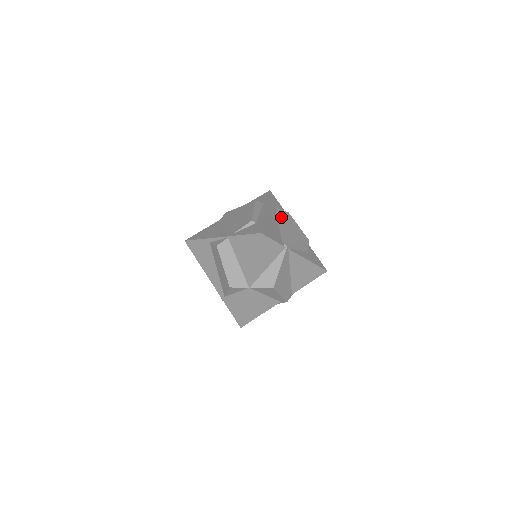
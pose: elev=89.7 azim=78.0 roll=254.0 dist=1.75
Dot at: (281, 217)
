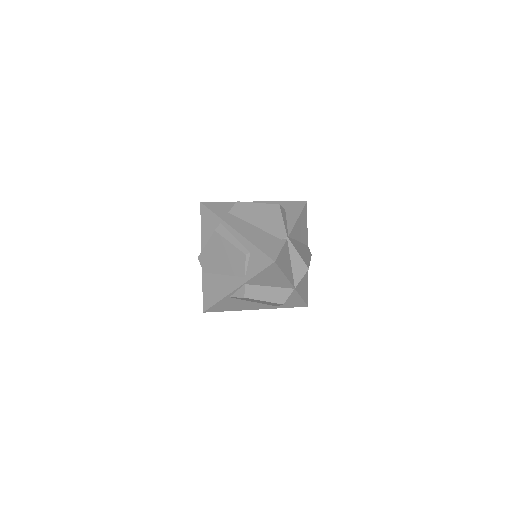
Dot at: (243, 216)
